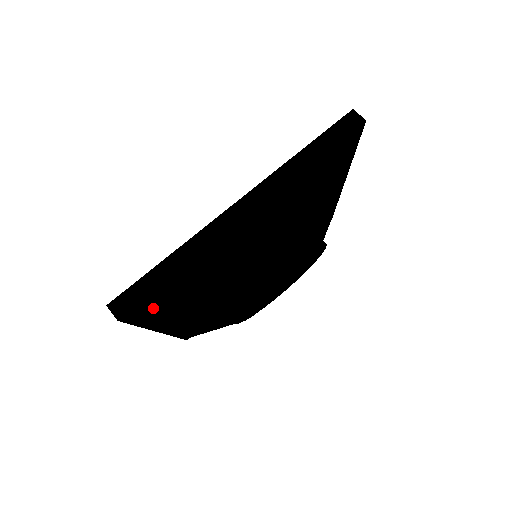
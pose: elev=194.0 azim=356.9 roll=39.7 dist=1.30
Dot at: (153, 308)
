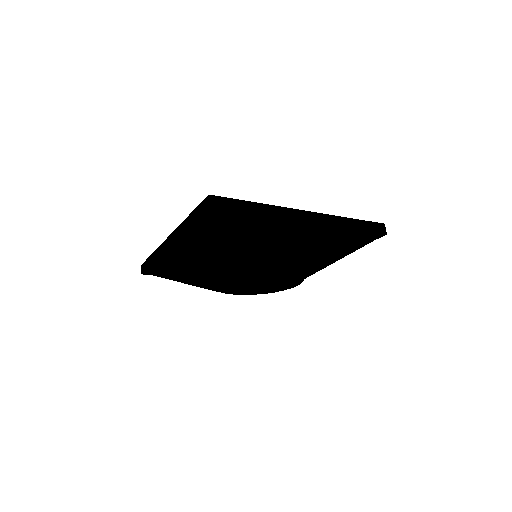
Dot at: (226, 221)
